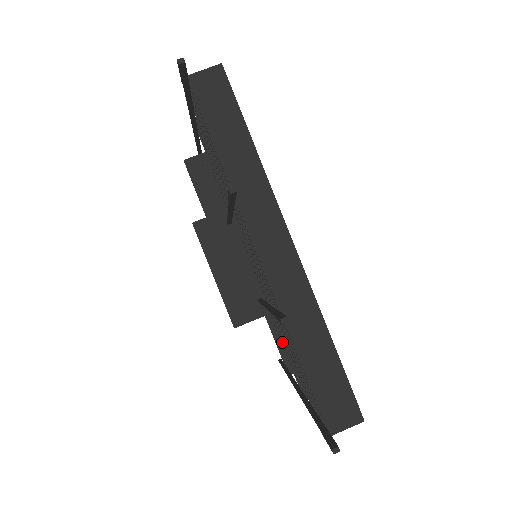
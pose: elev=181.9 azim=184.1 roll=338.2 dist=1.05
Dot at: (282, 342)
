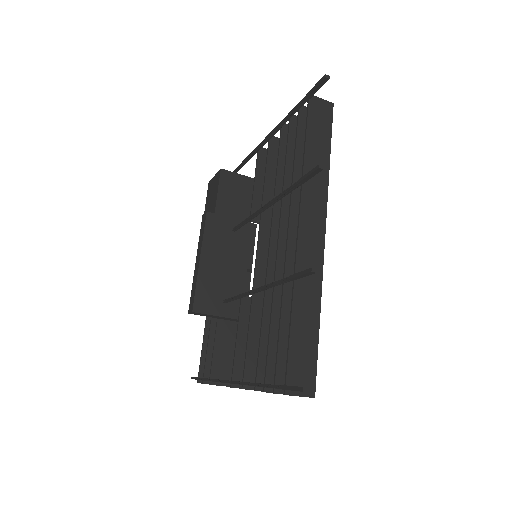
Dot at: (238, 336)
